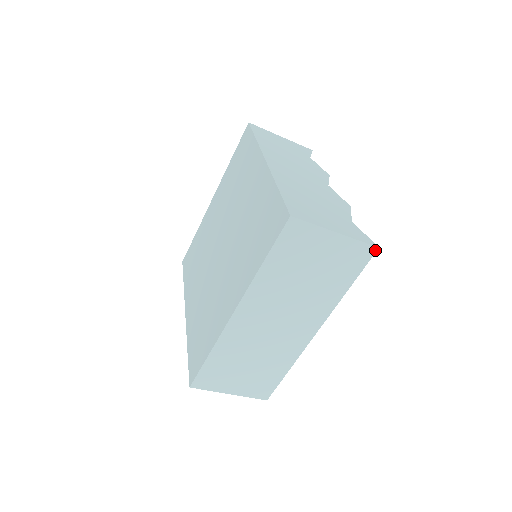
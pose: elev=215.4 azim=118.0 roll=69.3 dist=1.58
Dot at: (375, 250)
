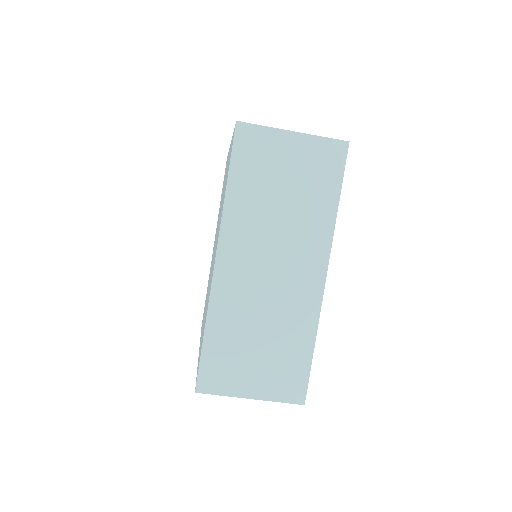
Dot at: (346, 146)
